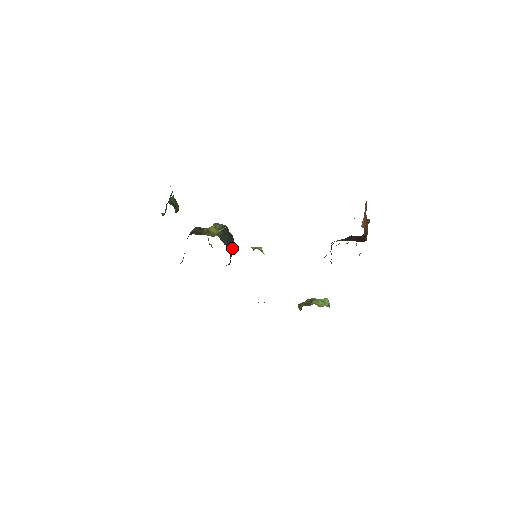
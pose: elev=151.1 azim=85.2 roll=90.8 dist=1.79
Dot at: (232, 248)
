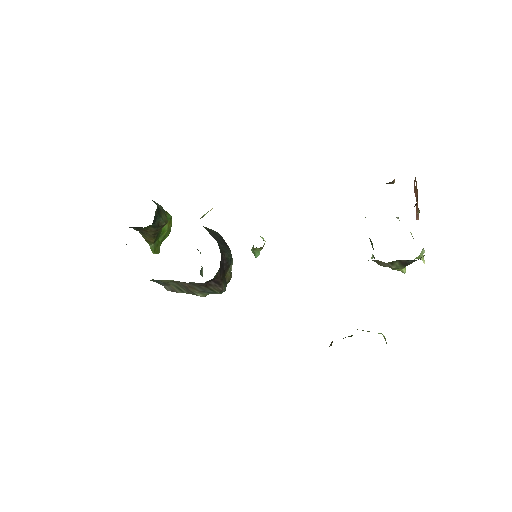
Dot at: (224, 252)
